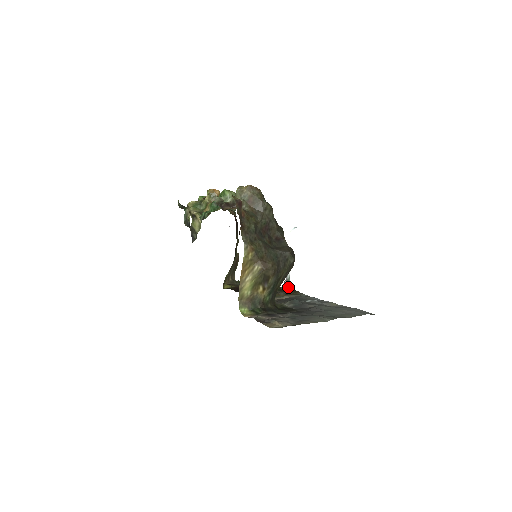
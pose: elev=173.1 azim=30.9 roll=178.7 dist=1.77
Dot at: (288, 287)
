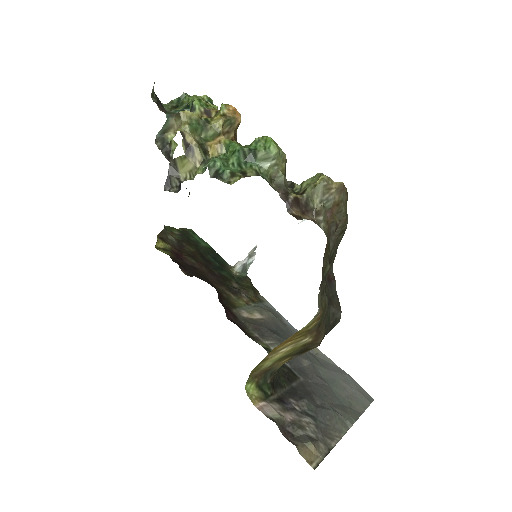
Dot at: (243, 274)
